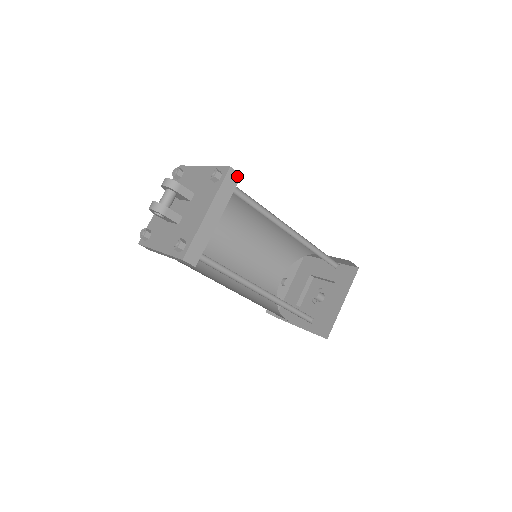
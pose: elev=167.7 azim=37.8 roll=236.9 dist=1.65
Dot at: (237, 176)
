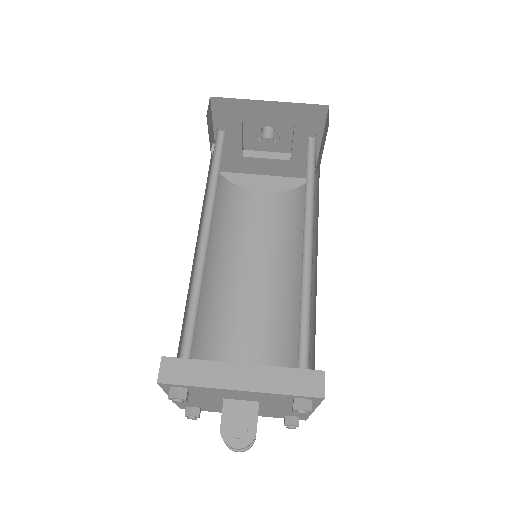
Dot at: (324, 379)
